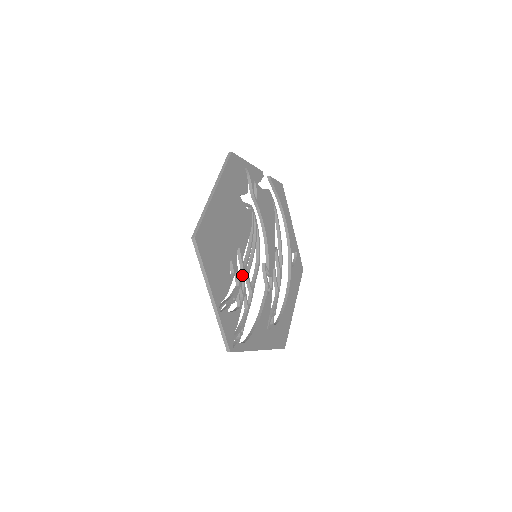
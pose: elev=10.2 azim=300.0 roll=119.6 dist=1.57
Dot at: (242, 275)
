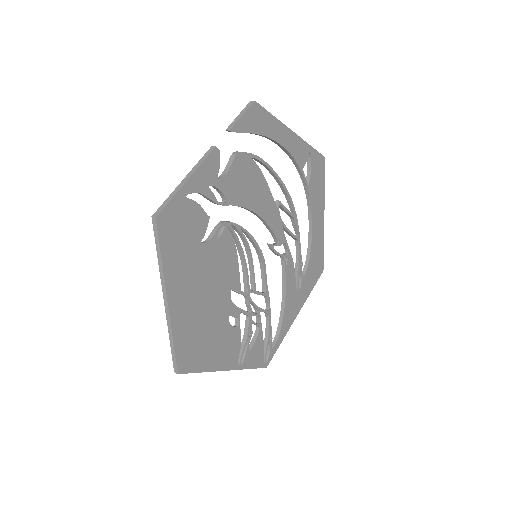
Dot at: (248, 304)
